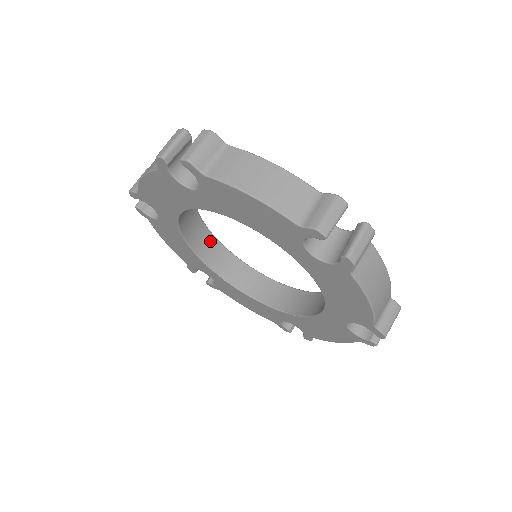
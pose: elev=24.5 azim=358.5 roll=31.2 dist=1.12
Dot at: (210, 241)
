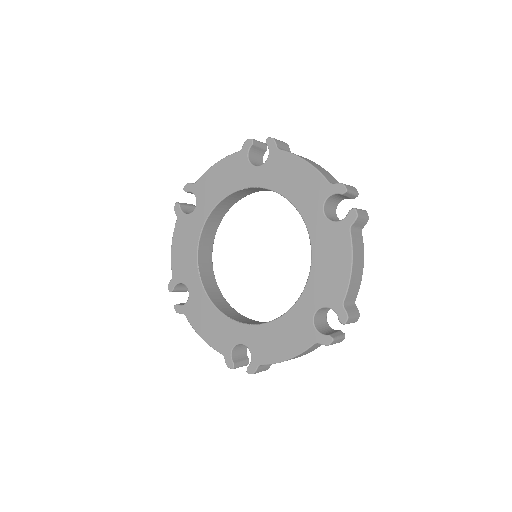
Dot at: (209, 260)
